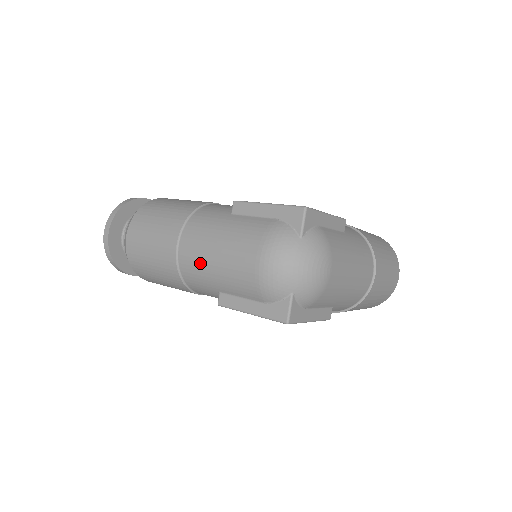
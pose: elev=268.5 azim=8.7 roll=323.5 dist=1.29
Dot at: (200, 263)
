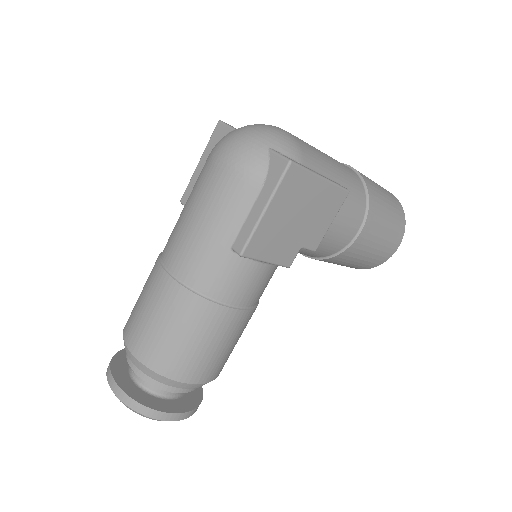
Dot at: (191, 245)
